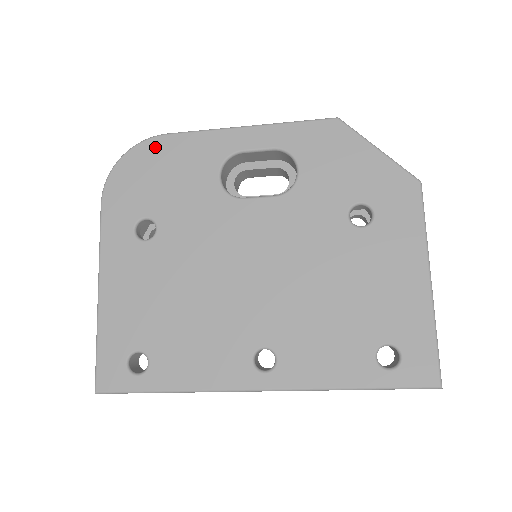
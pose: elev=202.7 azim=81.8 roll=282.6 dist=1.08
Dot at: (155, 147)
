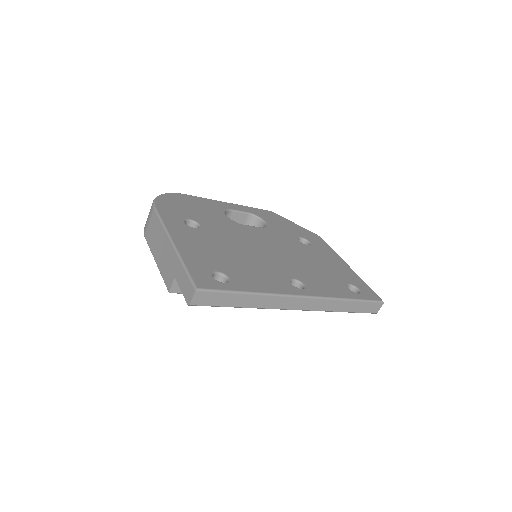
Dot at: (181, 196)
